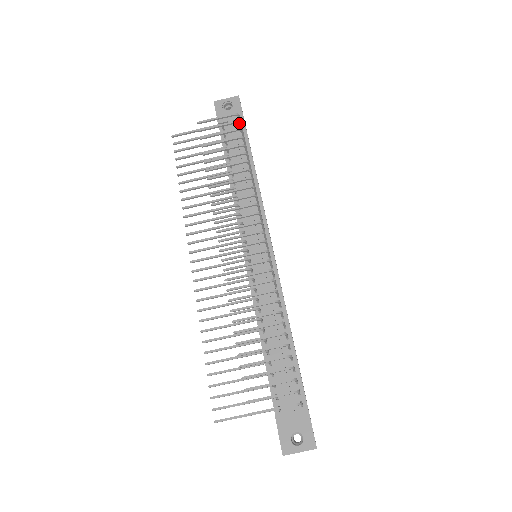
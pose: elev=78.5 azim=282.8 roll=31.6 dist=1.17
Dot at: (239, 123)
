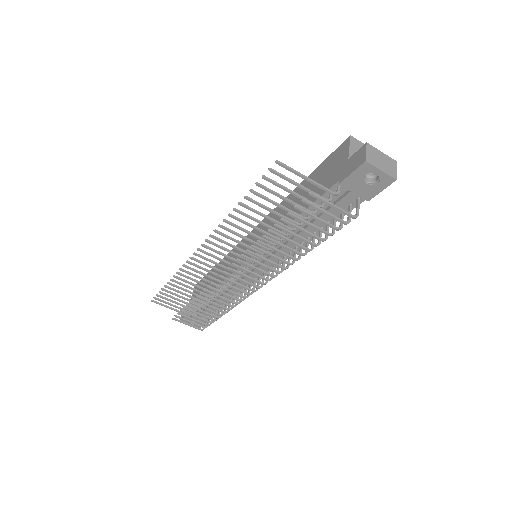
Dot at: (347, 223)
